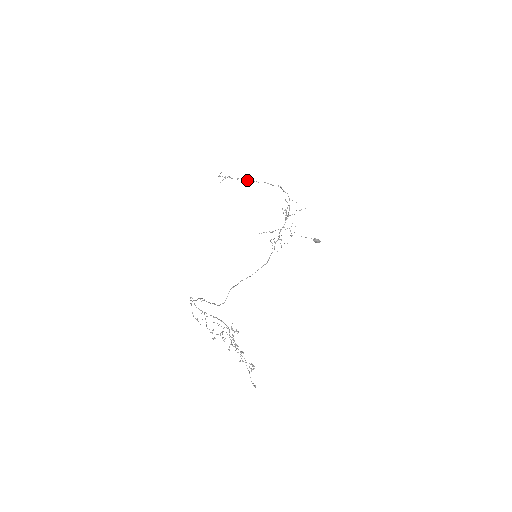
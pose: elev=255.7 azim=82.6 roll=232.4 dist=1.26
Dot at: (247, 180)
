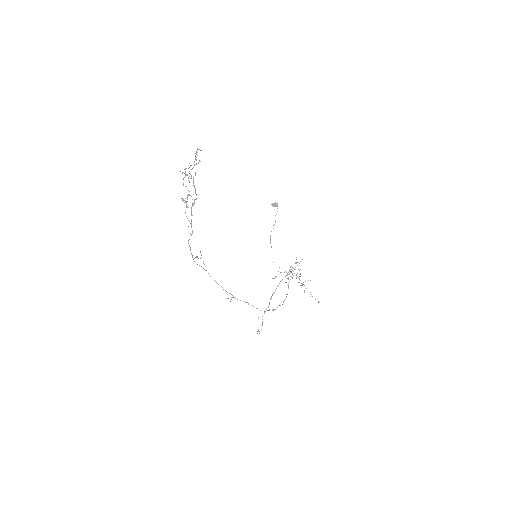
Dot at: (269, 304)
